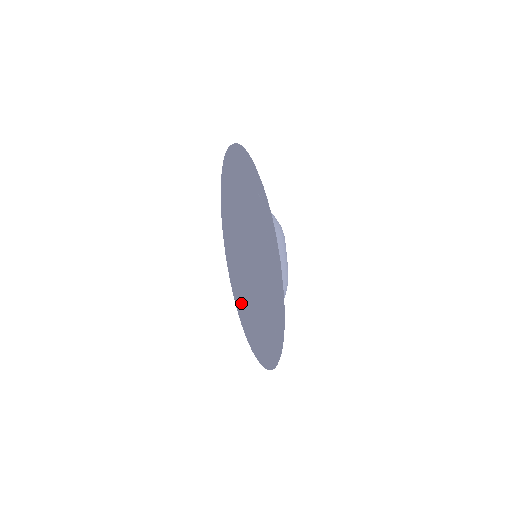
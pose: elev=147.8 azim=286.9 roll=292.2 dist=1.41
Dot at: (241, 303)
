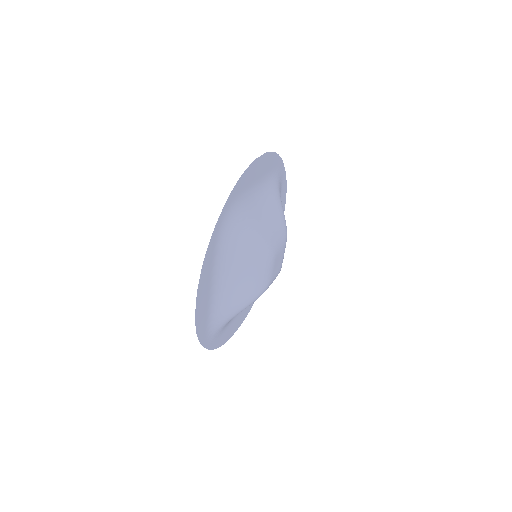
Dot at: occluded
